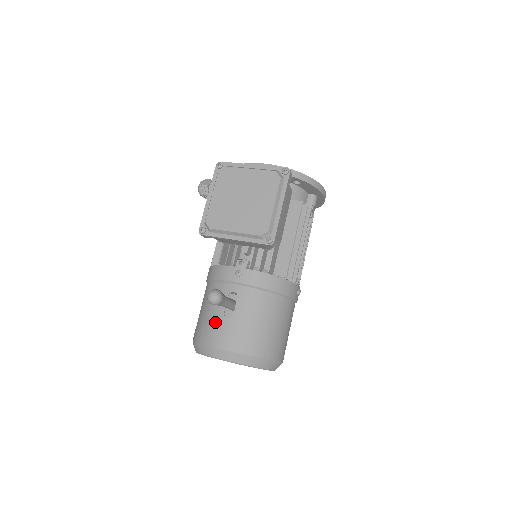
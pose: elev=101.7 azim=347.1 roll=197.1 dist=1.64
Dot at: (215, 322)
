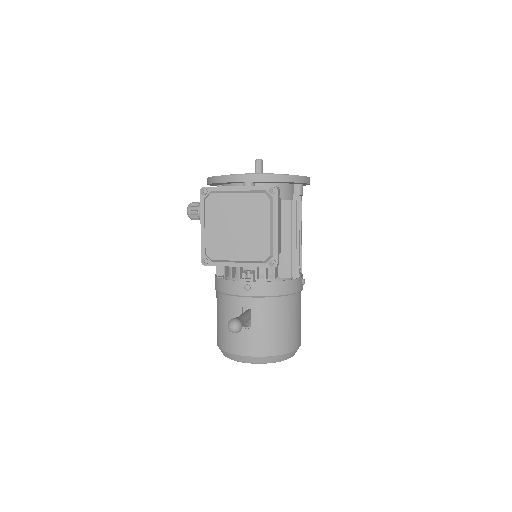
Dot at: (236, 333)
